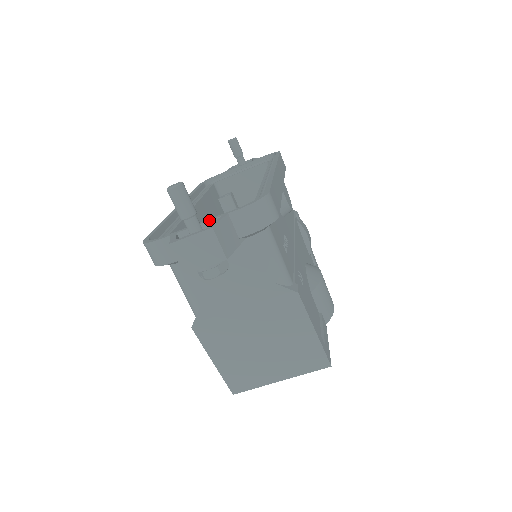
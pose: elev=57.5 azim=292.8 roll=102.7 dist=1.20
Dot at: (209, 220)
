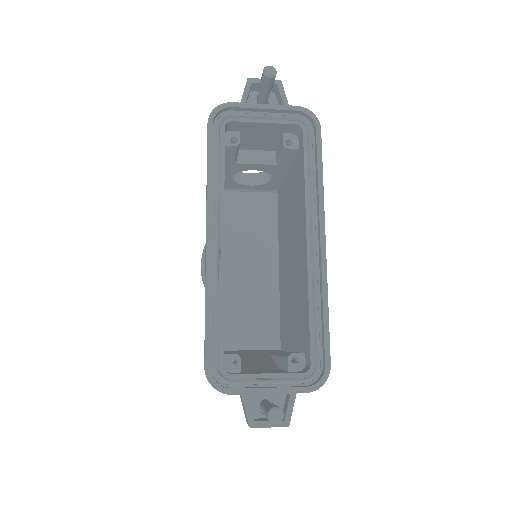
Dot at: occluded
